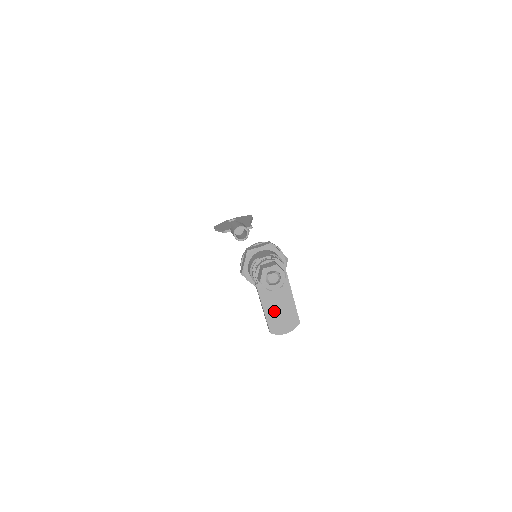
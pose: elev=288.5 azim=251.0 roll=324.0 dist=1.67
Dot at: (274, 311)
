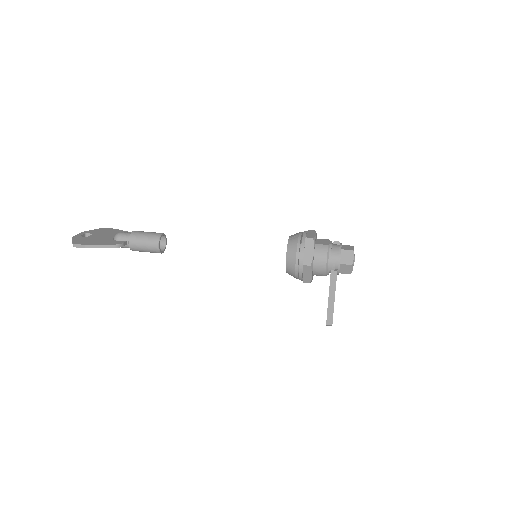
Dot at: occluded
